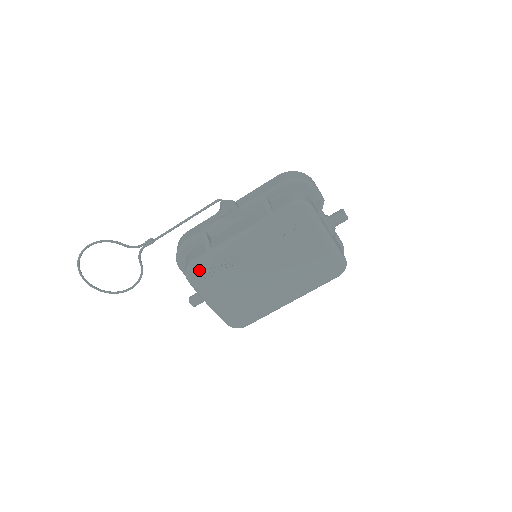
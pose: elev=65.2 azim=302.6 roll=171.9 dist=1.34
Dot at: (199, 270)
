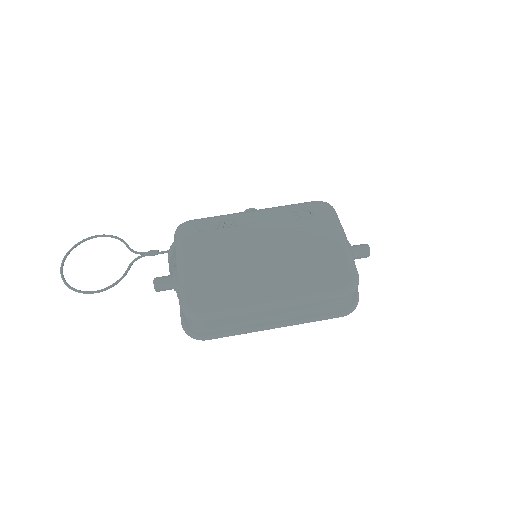
Dot at: (194, 224)
